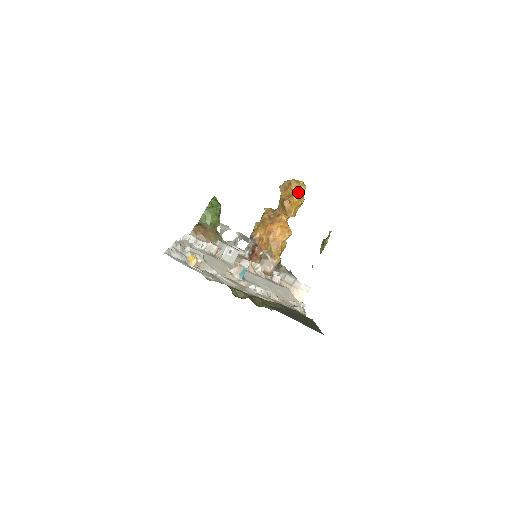
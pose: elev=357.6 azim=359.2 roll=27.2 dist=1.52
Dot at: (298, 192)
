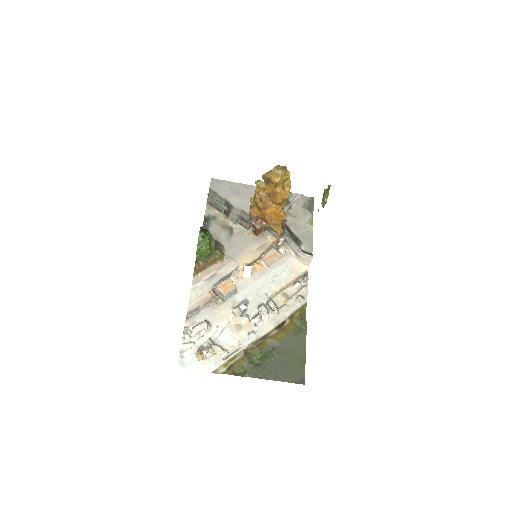
Dot at: (282, 184)
